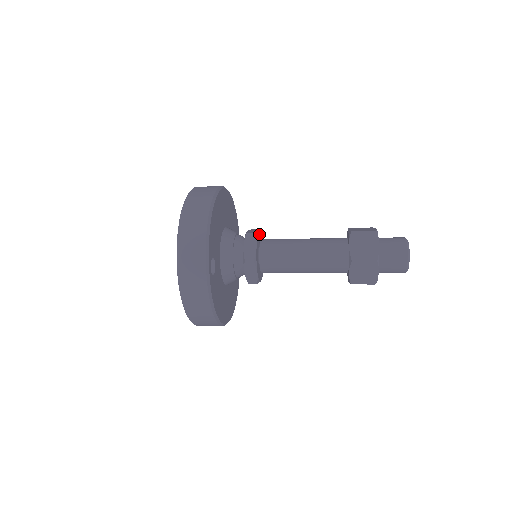
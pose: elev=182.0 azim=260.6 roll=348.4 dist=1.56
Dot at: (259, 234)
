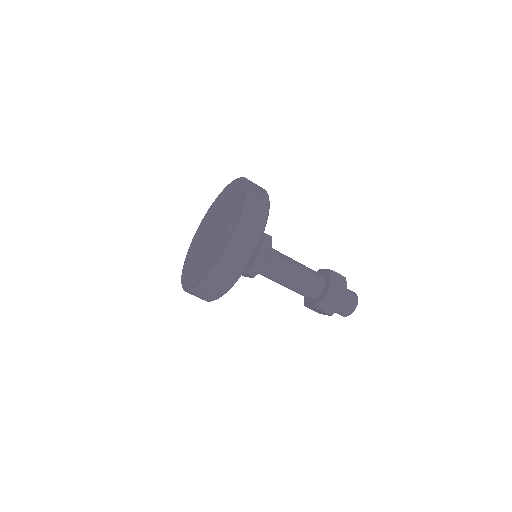
Dot at: occluded
